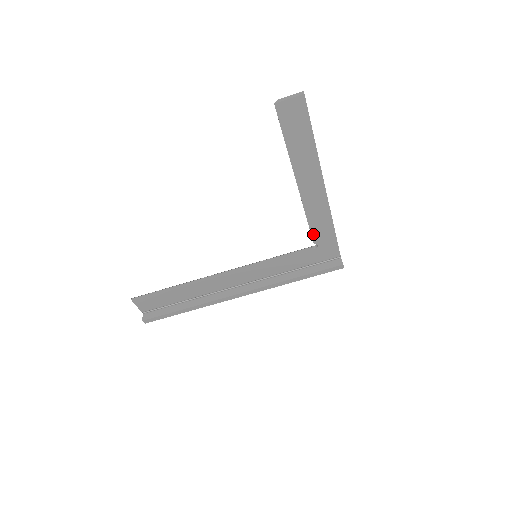
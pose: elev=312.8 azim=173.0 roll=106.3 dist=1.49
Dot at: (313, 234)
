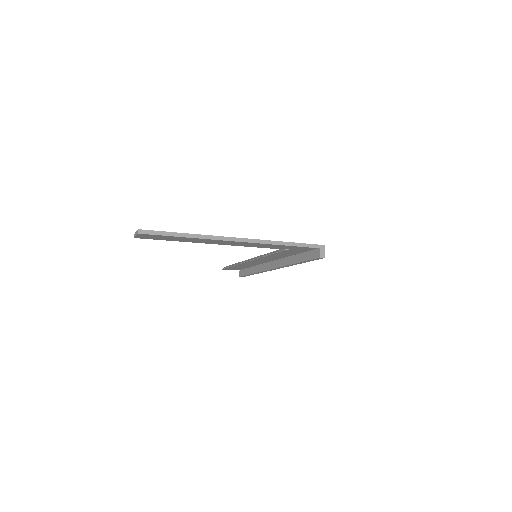
Dot at: (273, 248)
